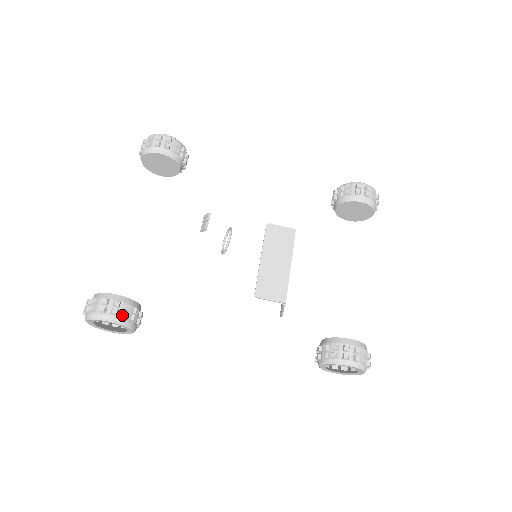
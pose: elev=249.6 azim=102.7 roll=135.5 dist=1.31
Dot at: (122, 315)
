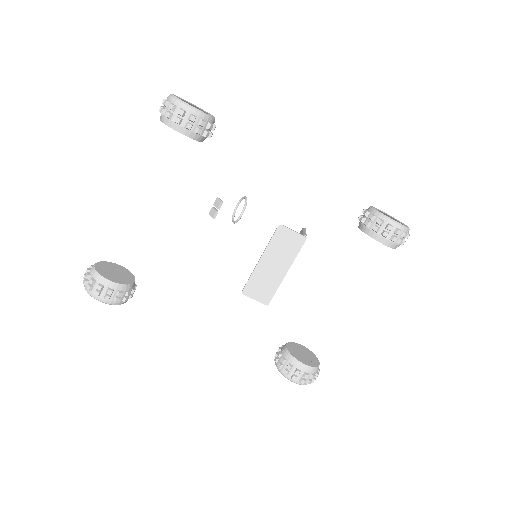
Dot at: (114, 300)
